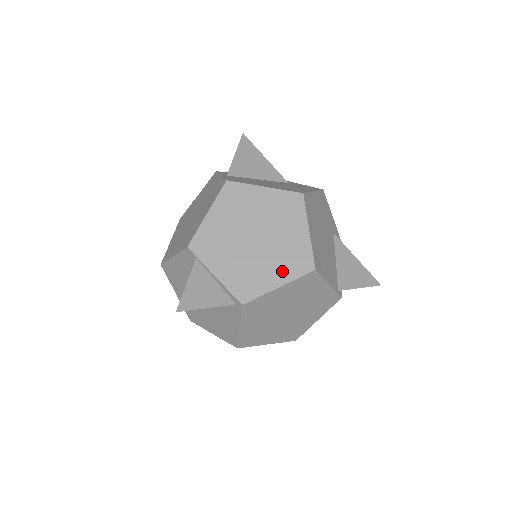
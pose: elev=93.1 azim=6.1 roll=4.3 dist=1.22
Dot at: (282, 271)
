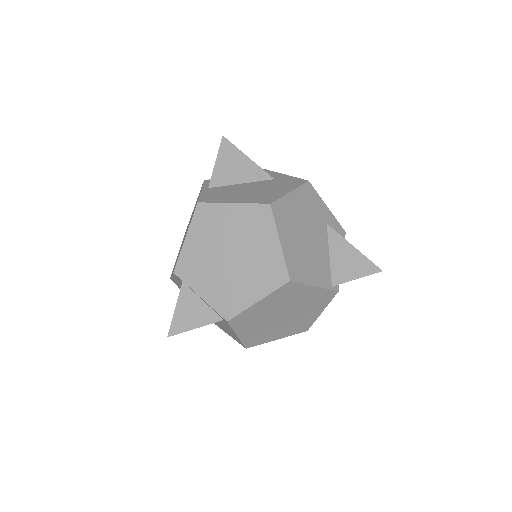
Dot at: (259, 286)
